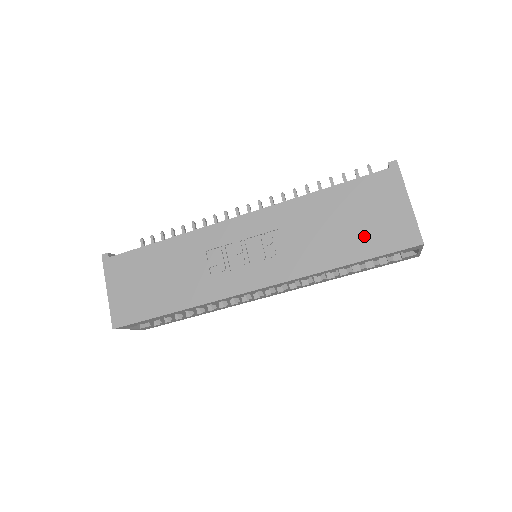
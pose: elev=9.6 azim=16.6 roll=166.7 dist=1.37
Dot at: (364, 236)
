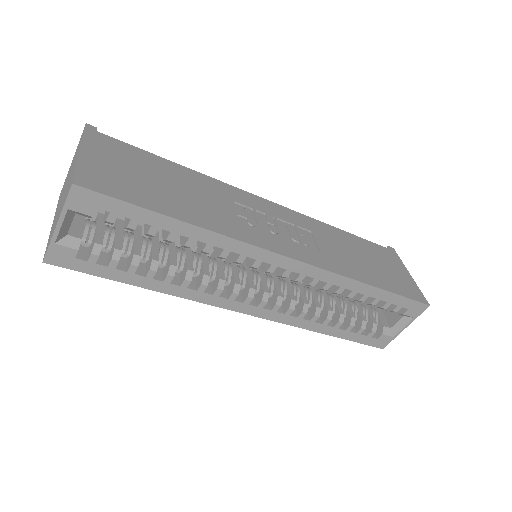
Dot at: (385, 276)
